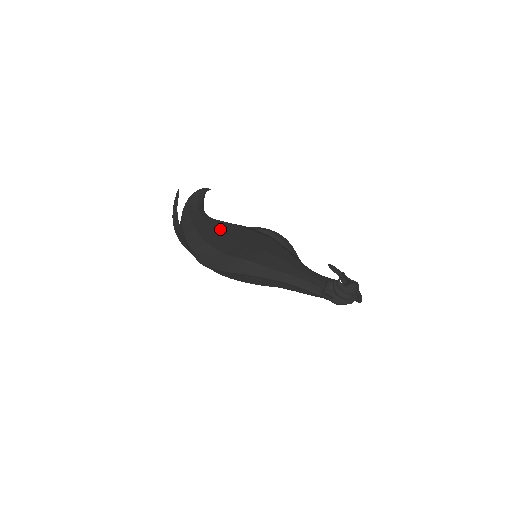
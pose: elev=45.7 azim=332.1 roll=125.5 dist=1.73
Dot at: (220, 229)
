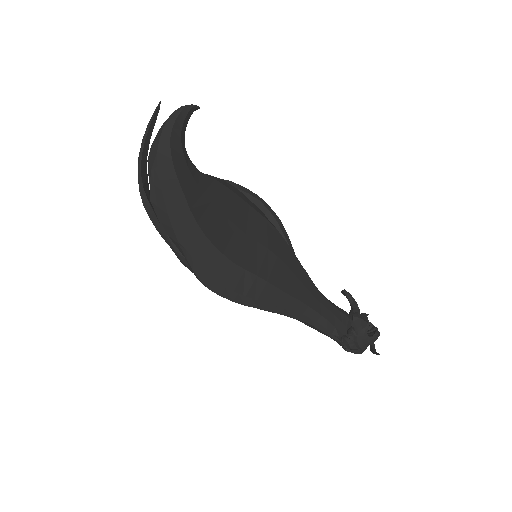
Dot at: (213, 198)
